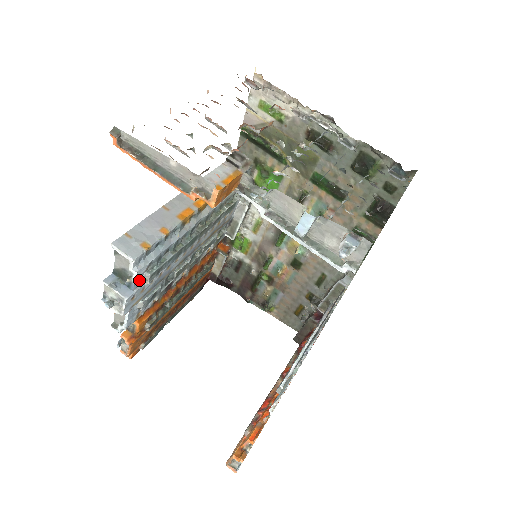
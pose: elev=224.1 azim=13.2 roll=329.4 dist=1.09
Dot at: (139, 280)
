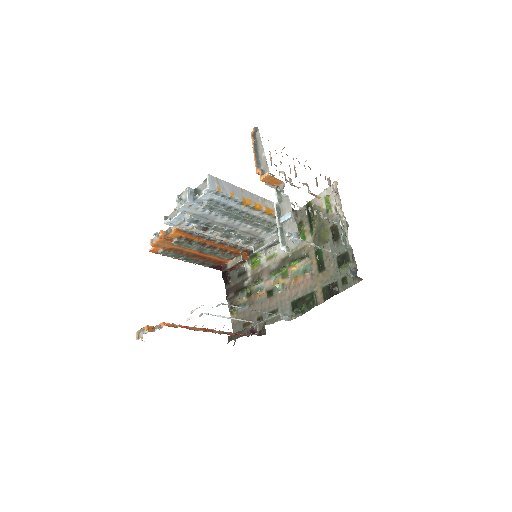
Dot at: (201, 201)
